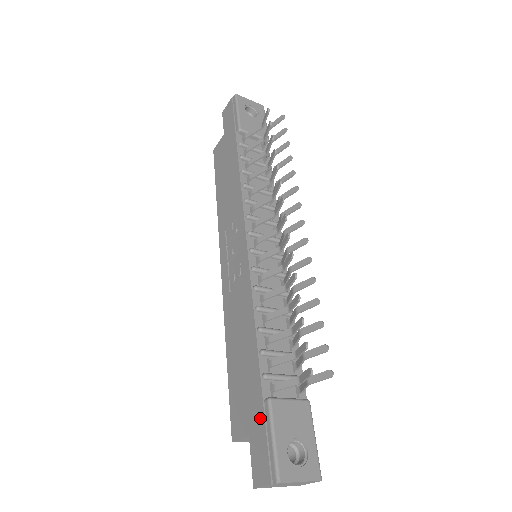
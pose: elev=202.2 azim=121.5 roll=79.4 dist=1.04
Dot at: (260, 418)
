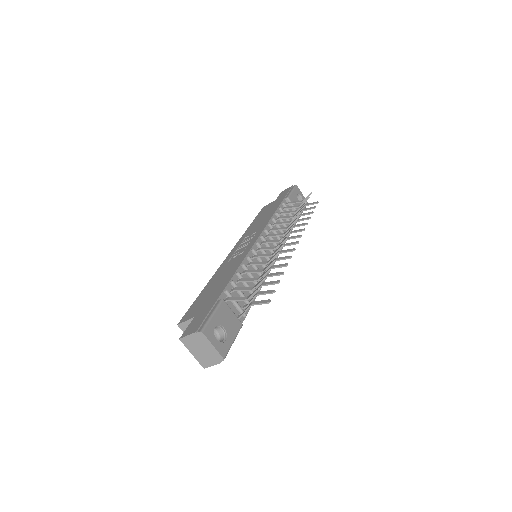
Dot at: (210, 307)
